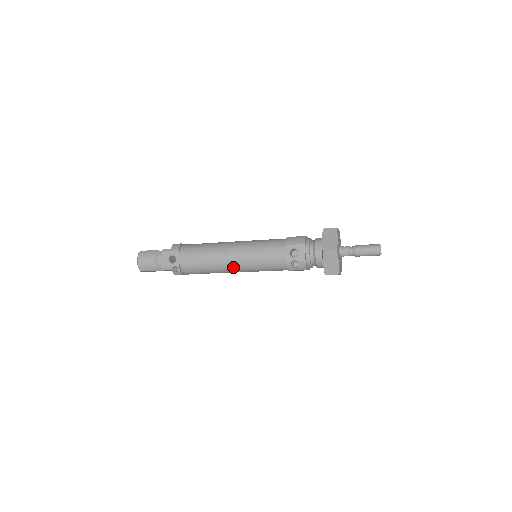
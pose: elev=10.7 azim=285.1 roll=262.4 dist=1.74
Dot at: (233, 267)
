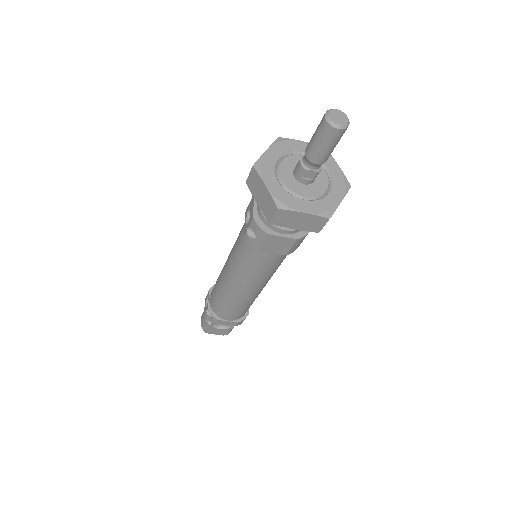
Dot at: (230, 282)
